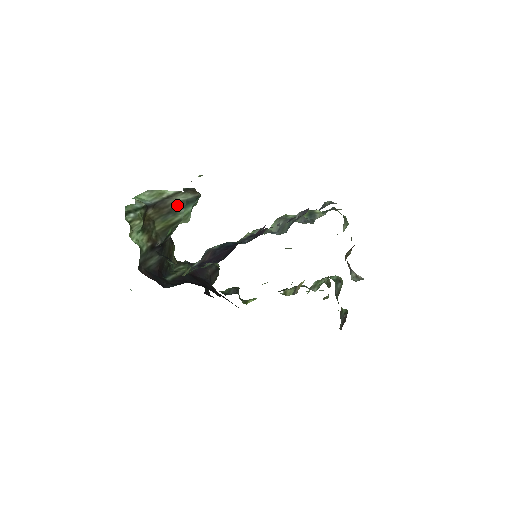
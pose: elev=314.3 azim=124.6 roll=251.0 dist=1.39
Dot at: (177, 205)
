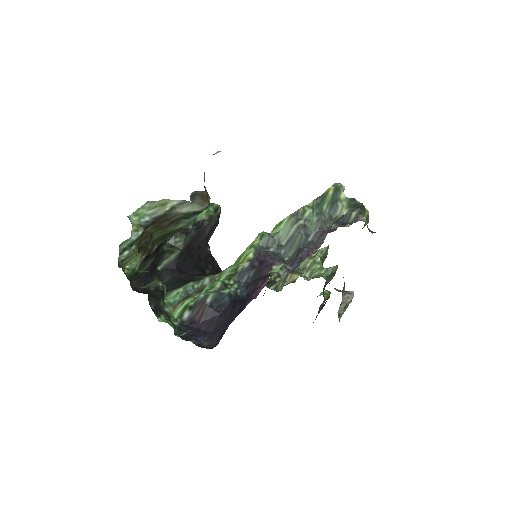
Dot at: (180, 216)
